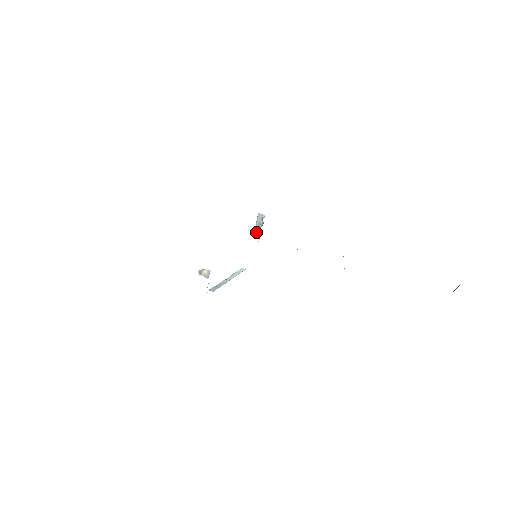
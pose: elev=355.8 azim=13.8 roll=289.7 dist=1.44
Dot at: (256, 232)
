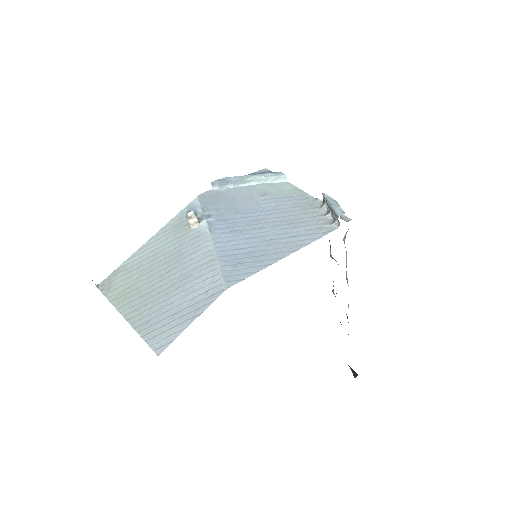
Dot at: (326, 200)
